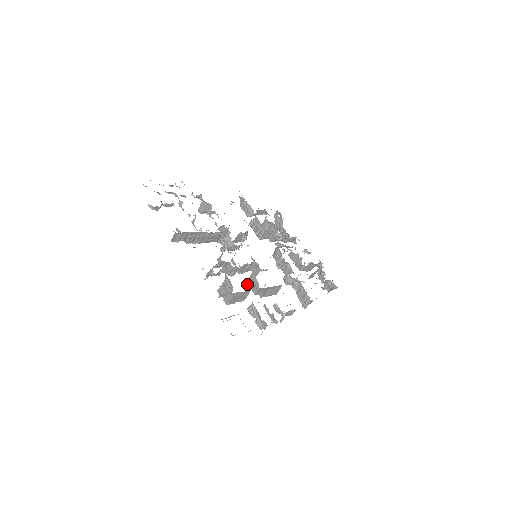
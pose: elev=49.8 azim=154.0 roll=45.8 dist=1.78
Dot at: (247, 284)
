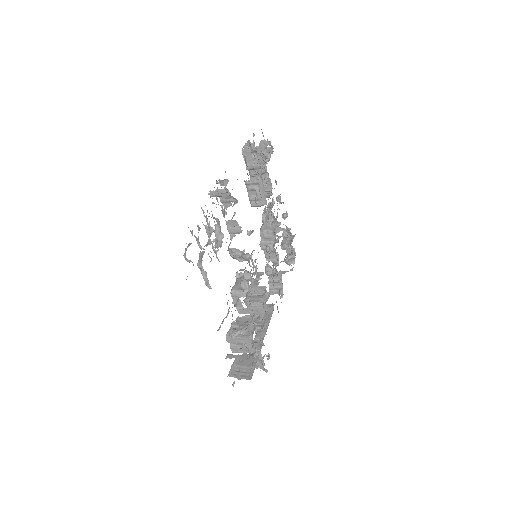
Dot at: occluded
